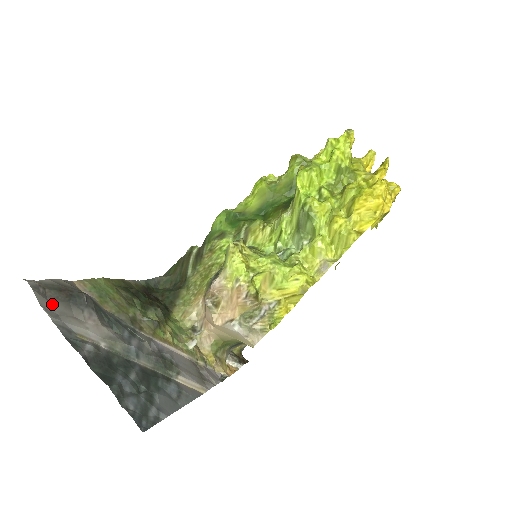
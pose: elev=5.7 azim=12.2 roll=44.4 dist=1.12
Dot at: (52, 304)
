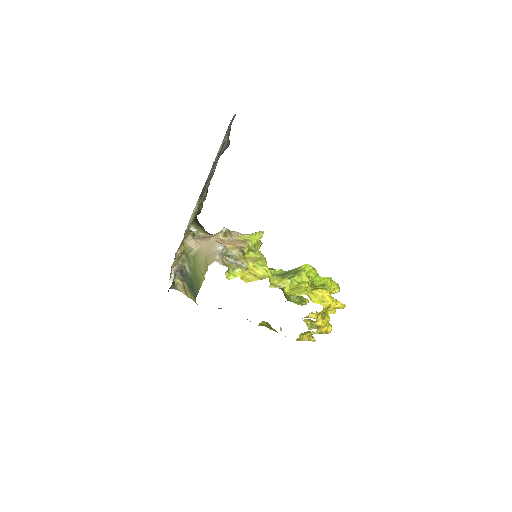
Dot at: occluded
